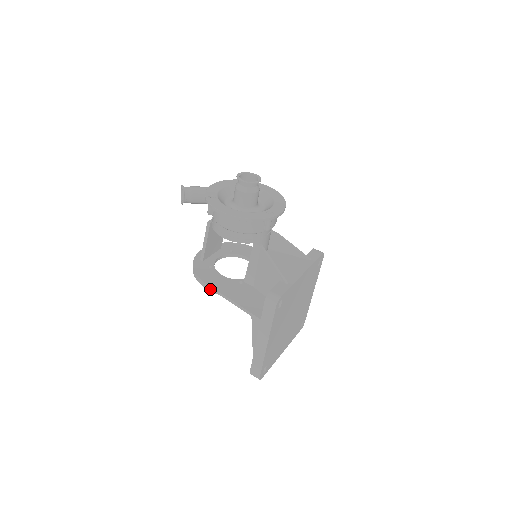
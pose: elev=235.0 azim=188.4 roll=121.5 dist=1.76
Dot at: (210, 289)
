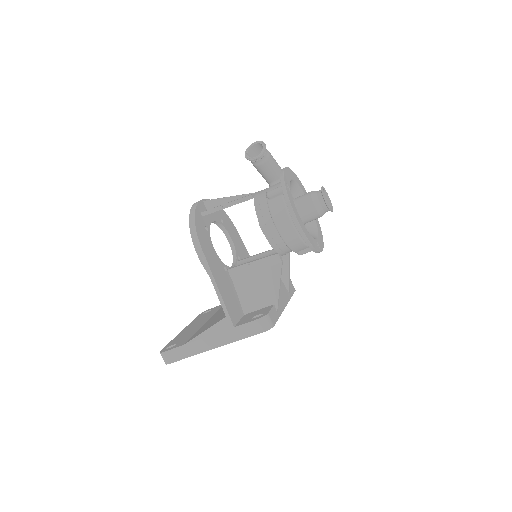
Dot at: (201, 257)
